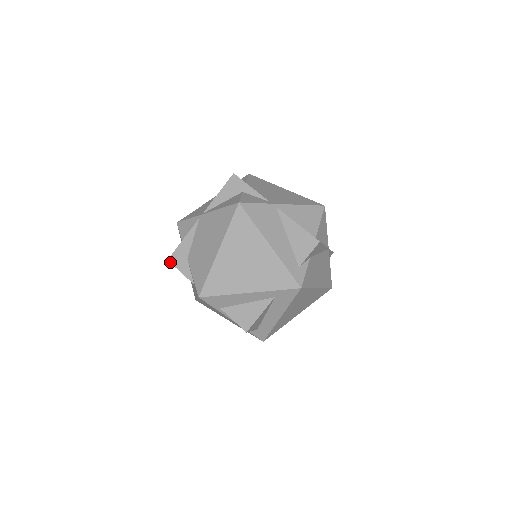
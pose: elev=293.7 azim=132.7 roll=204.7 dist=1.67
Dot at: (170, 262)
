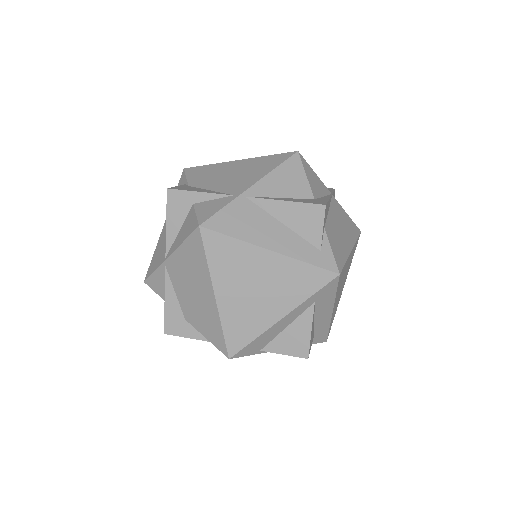
Dot at: (168, 334)
